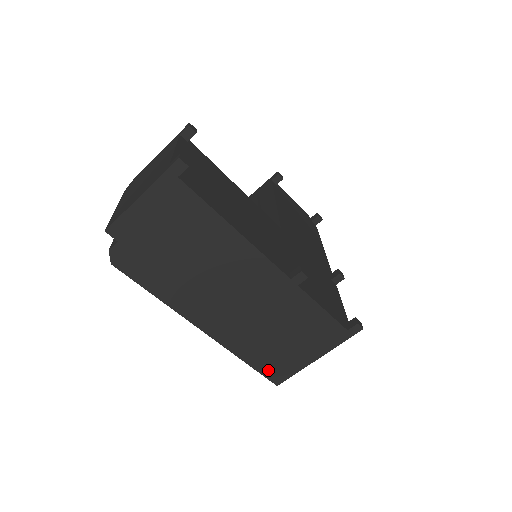
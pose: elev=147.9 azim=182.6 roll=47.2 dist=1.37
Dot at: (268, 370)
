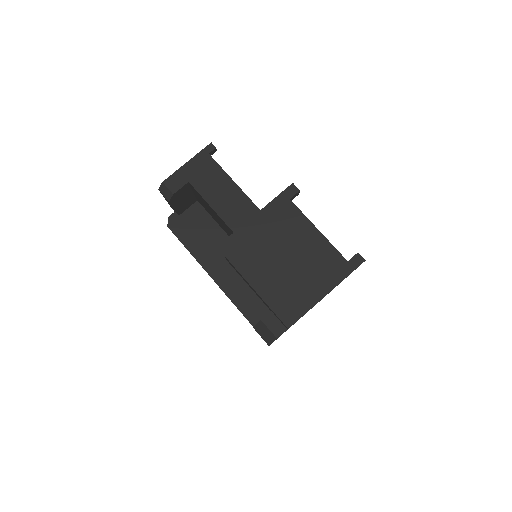
Dot at: occluded
